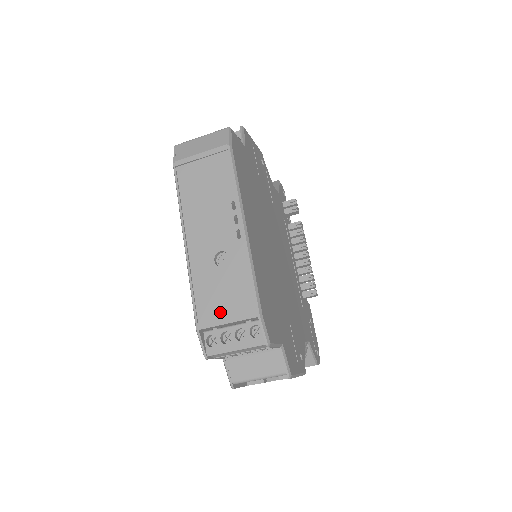
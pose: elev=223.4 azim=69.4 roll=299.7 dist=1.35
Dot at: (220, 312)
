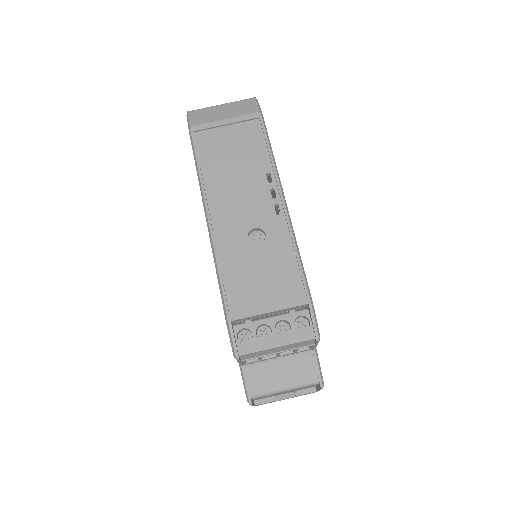
Dot at: (258, 299)
